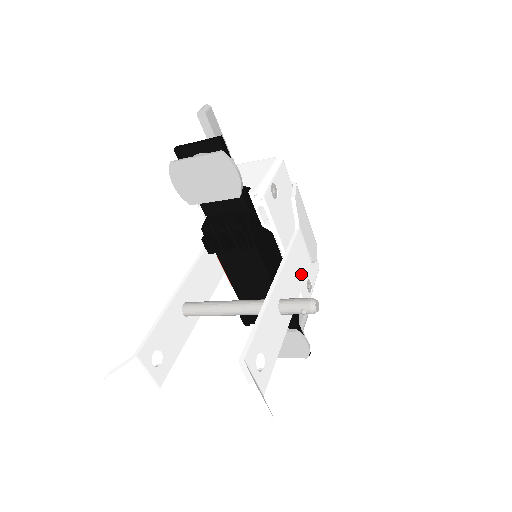
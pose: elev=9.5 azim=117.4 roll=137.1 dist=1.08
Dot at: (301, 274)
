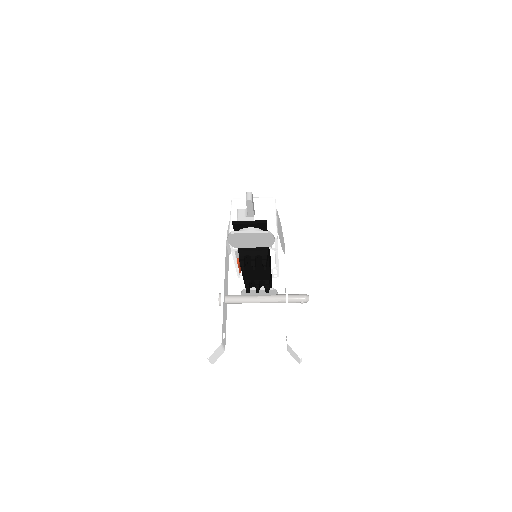
Dot at: occluded
